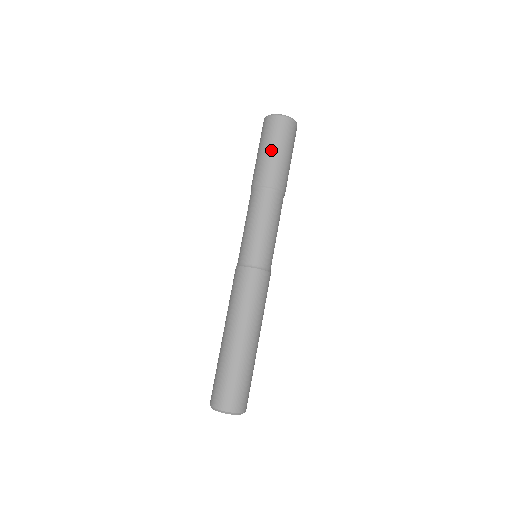
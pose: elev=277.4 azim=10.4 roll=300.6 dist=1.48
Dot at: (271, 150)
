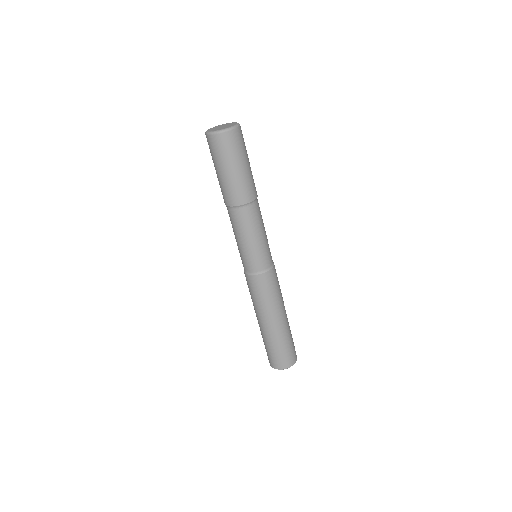
Dot at: (223, 172)
